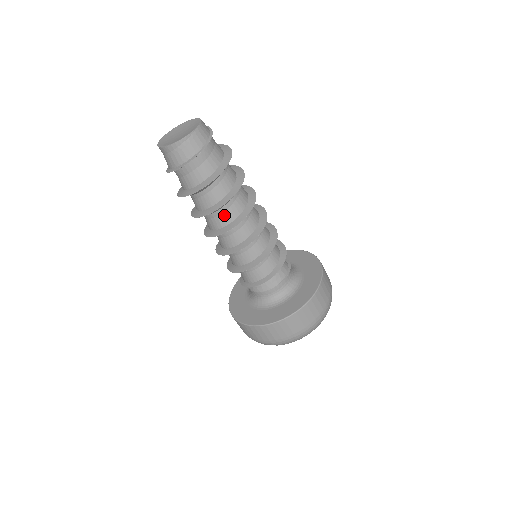
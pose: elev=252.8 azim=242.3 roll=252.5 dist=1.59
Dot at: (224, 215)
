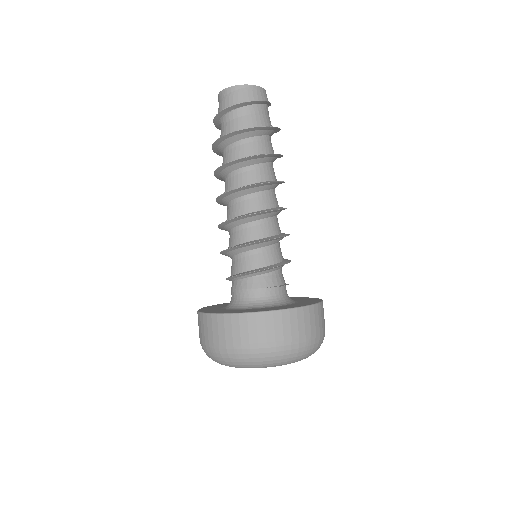
Dot at: (246, 175)
